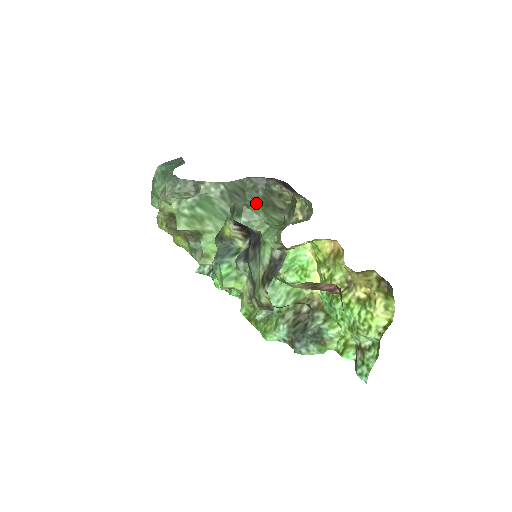
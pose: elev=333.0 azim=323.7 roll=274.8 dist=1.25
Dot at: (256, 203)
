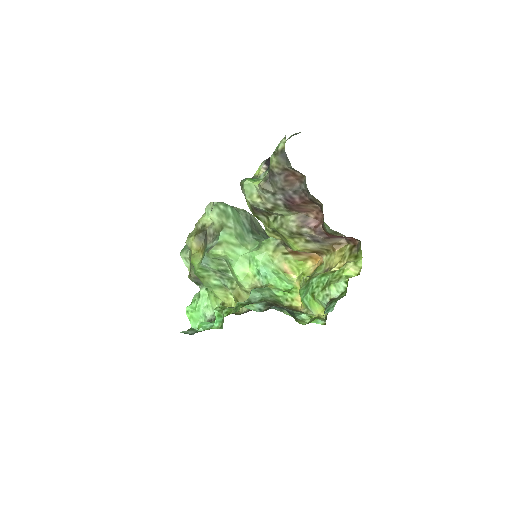
Dot at: occluded
